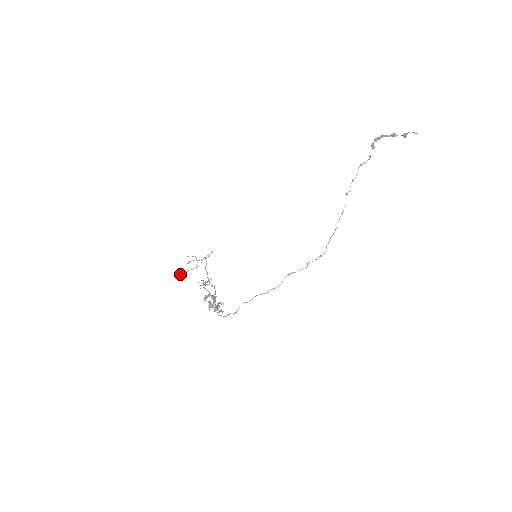
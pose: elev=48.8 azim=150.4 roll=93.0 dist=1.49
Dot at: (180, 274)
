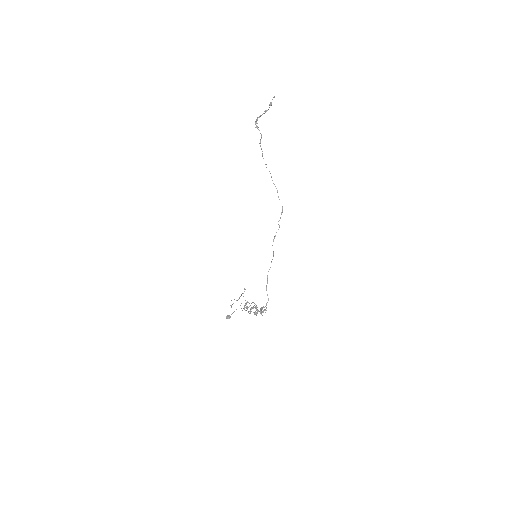
Dot at: (229, 316)
